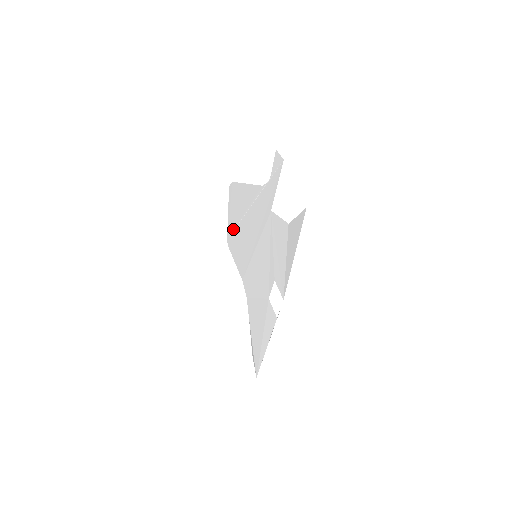
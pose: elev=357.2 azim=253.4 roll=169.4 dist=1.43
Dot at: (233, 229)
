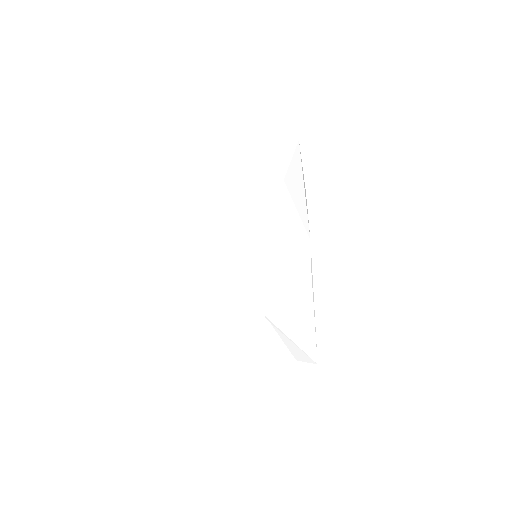
Dot at: (212, 278)
